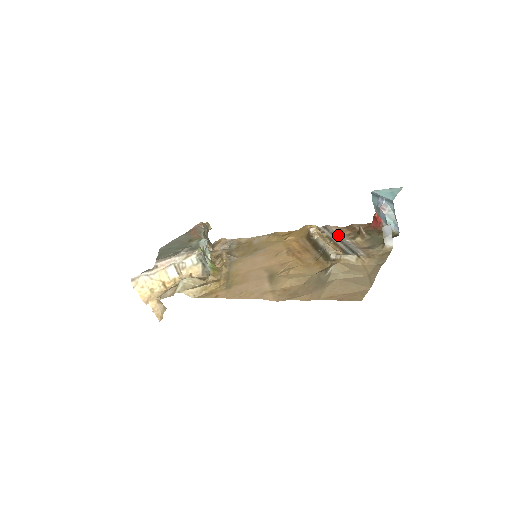
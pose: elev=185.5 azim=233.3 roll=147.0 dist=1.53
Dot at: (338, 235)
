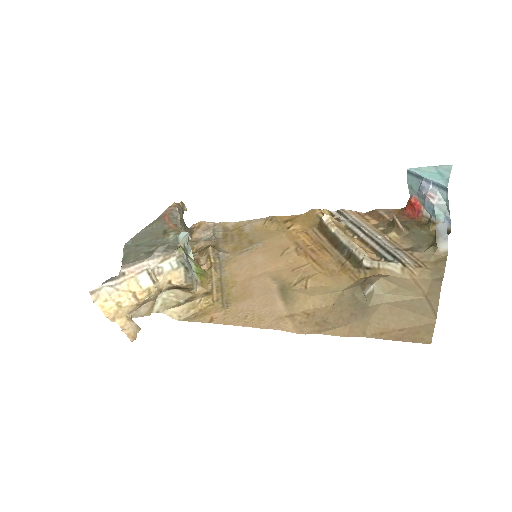
Dot at: (363, 227)
